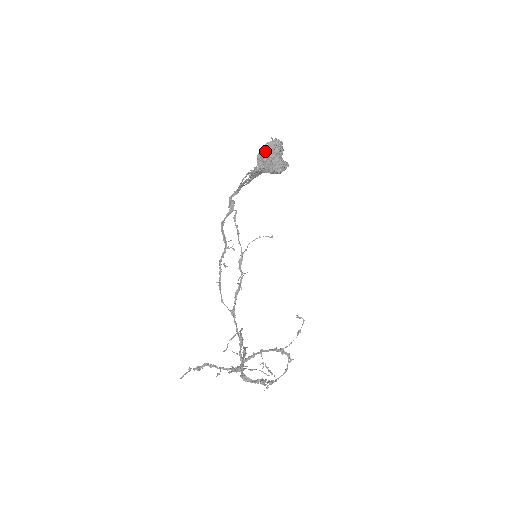
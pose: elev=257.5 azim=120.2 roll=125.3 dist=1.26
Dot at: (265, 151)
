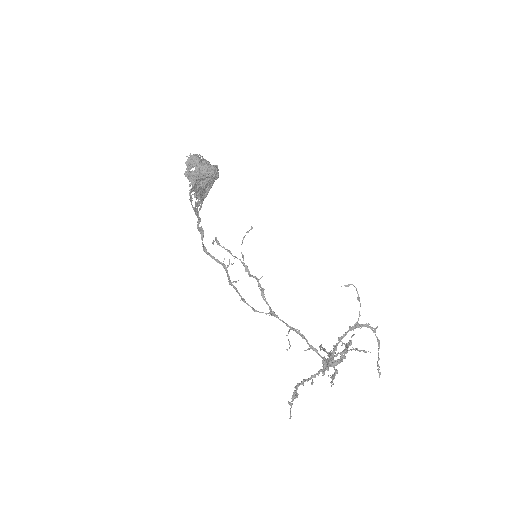
Dot at: (188, 168)
